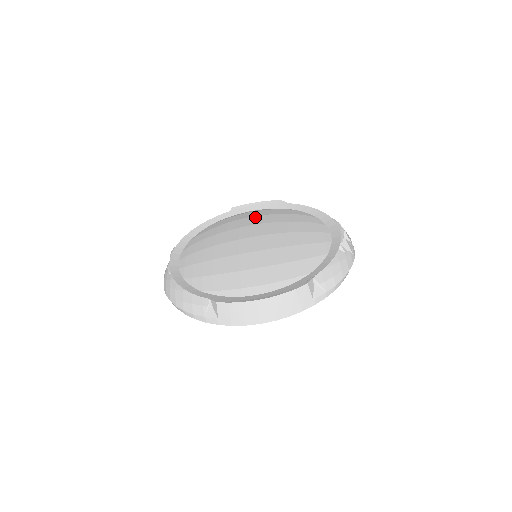
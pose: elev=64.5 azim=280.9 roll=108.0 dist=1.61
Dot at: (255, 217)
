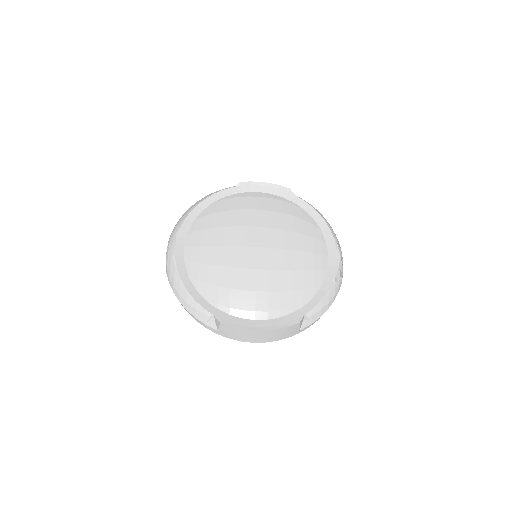
Dot at: (263, 212)
